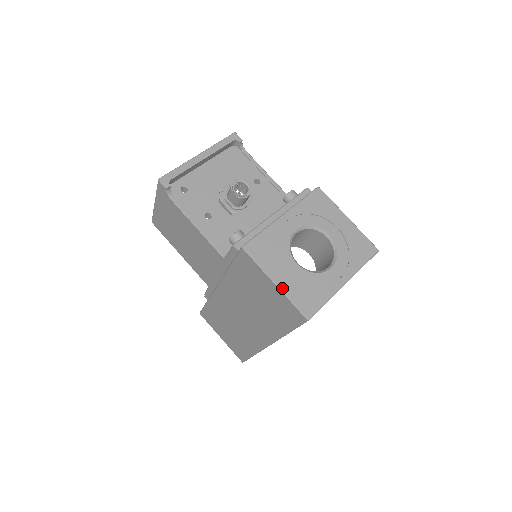
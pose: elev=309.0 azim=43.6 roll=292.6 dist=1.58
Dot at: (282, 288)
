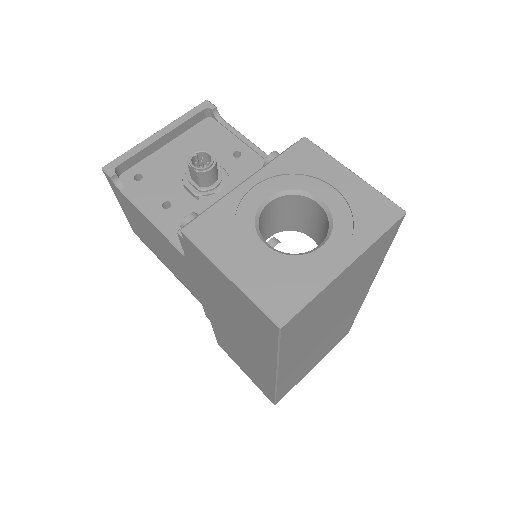
Dot at: (238, 282)
